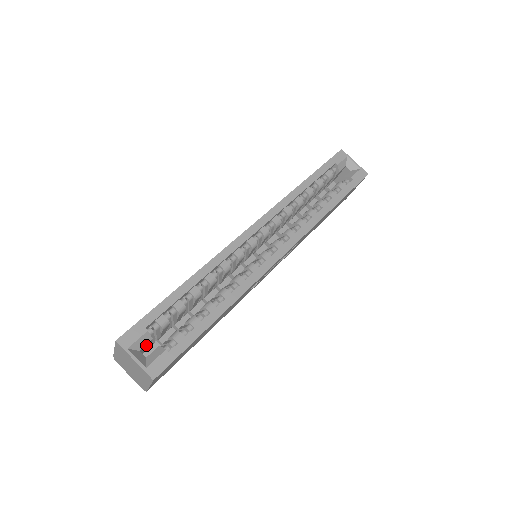
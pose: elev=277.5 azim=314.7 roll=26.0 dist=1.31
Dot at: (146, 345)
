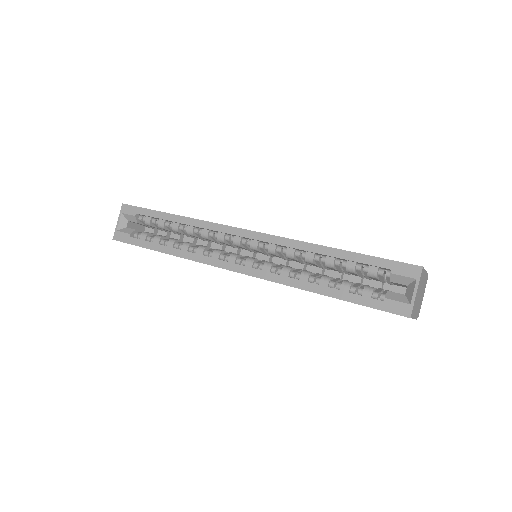
Dot at: (137, 223)
